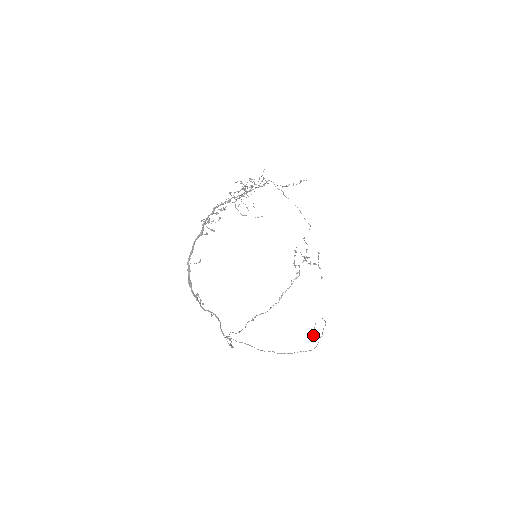
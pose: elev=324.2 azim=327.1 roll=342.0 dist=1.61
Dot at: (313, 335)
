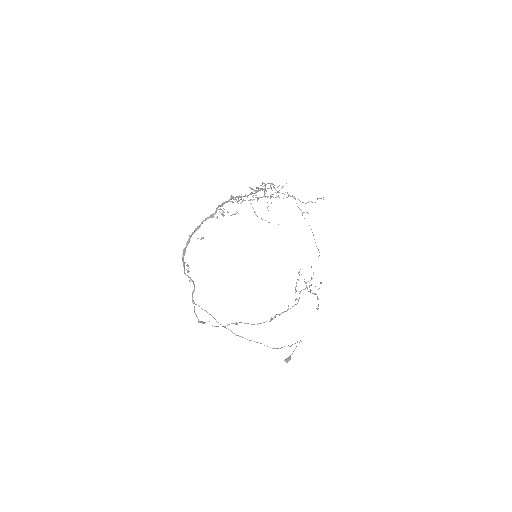
Dot at: (288, 358)
